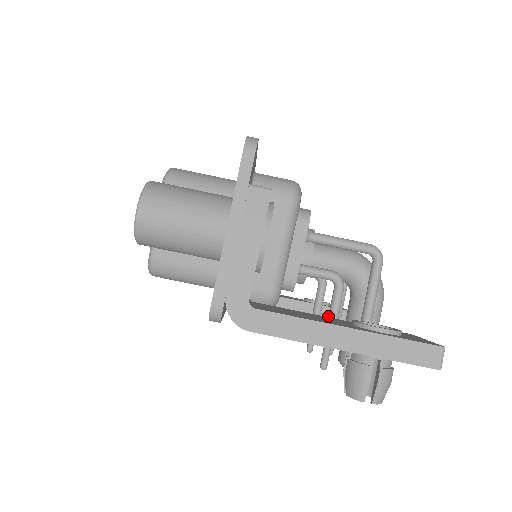
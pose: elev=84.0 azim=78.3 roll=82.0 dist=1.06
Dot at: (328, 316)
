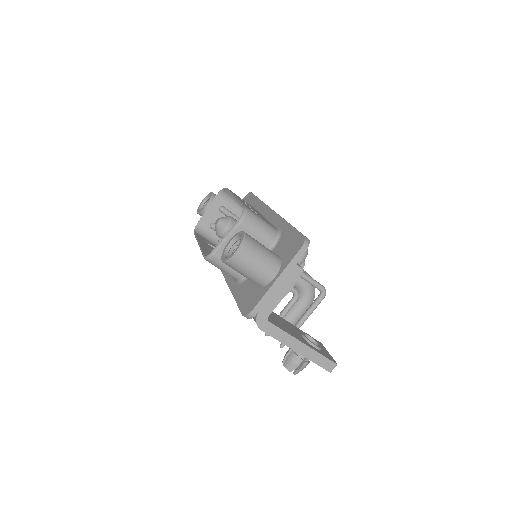
Dot at: (282, 311)
